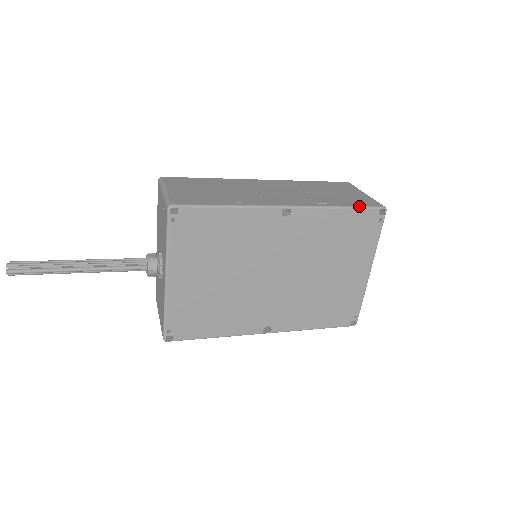
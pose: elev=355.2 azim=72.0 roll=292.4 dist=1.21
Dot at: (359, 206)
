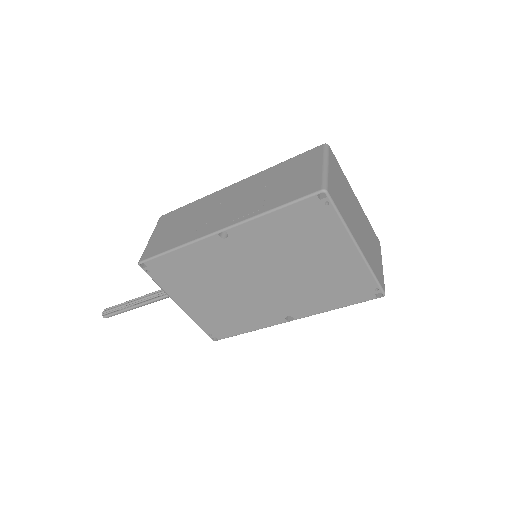
Dot at: (291, 201)
